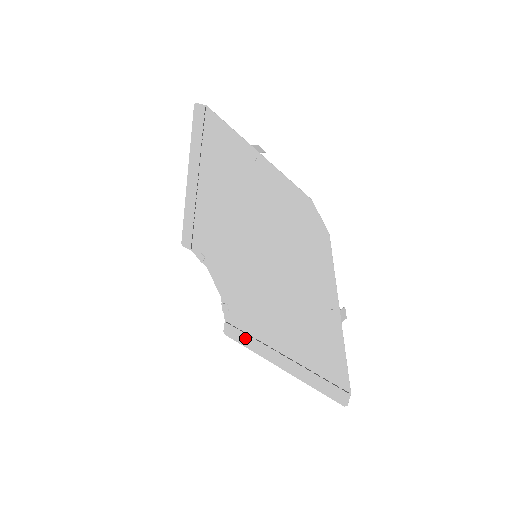
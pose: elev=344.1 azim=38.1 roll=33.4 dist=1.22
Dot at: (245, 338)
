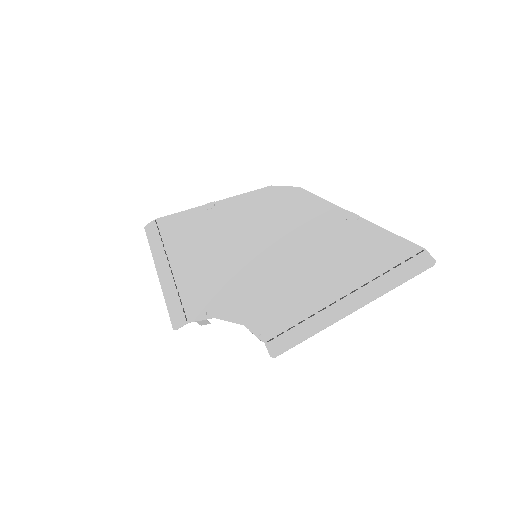
Dot at: (298, 331)
